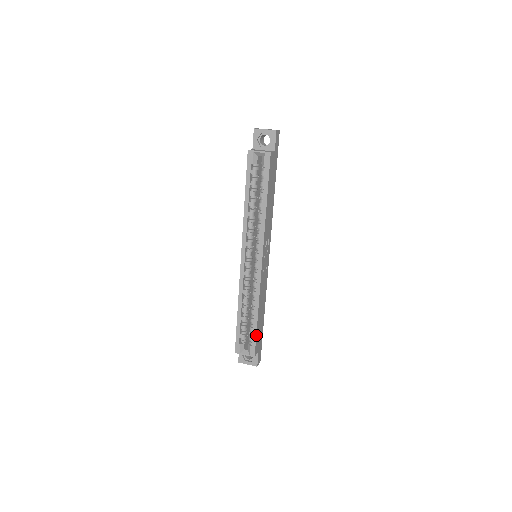
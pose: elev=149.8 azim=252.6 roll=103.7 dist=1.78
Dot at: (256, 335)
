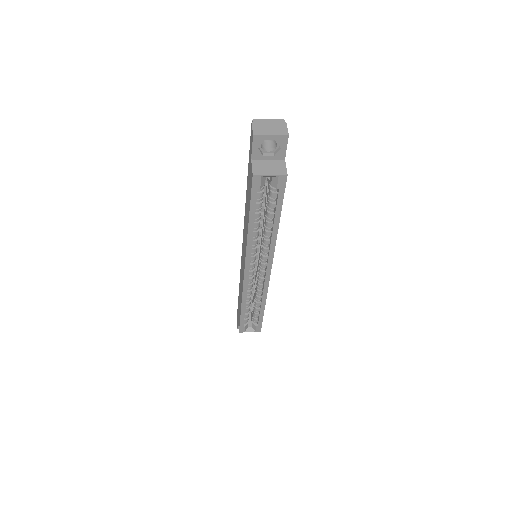
Dot at: (262, 319)
